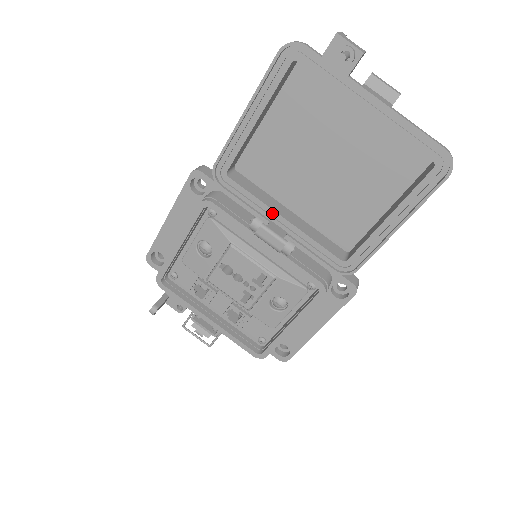
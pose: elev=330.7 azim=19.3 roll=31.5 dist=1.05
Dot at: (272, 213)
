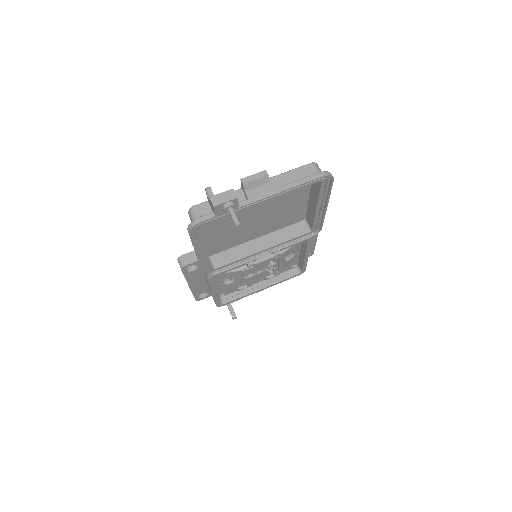
Dot at: (254, 255)
